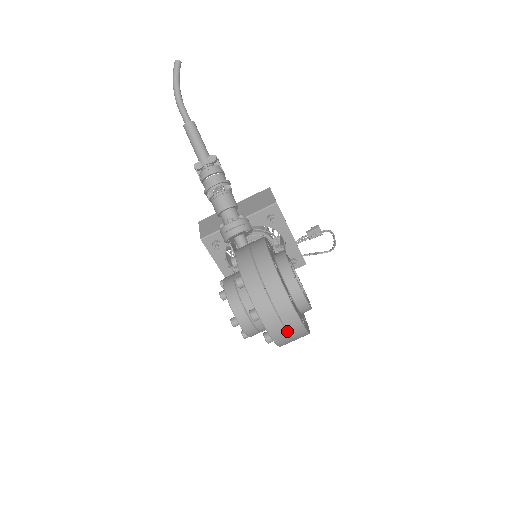
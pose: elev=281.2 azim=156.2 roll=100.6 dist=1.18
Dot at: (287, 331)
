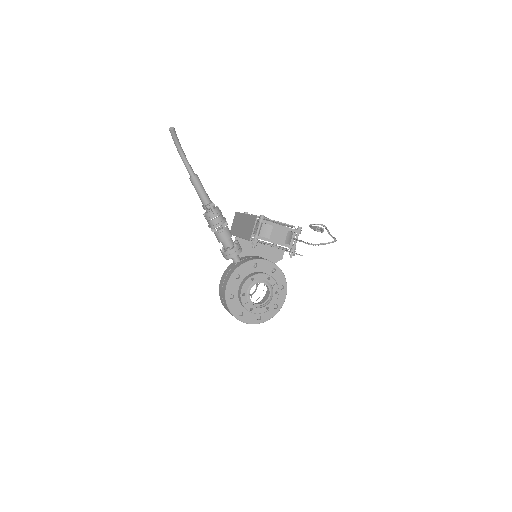
Dot at: occluded
